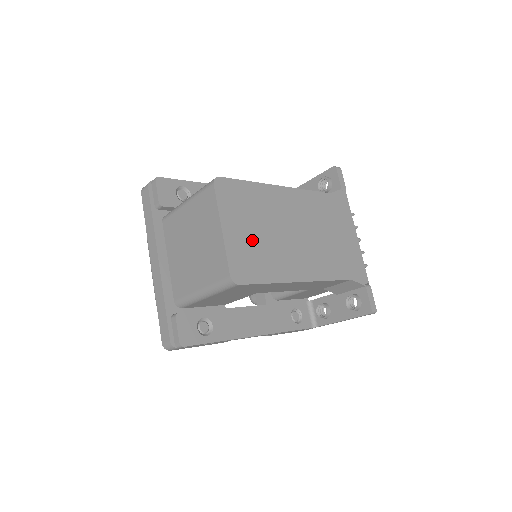
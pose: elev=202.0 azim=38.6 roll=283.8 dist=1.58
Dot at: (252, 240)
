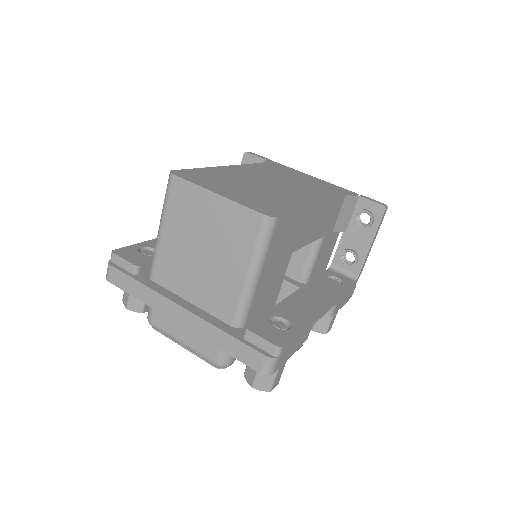
Dot at: (248, 194)
